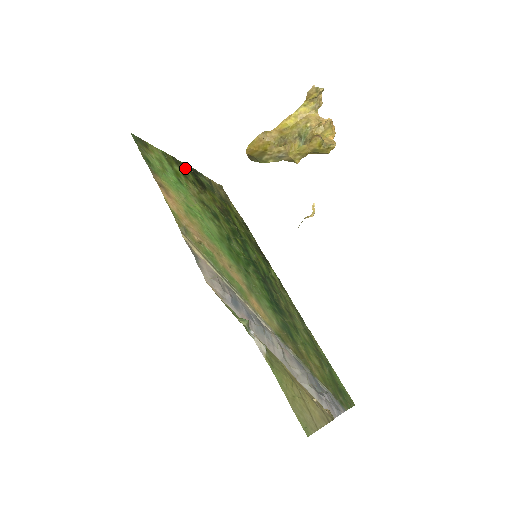
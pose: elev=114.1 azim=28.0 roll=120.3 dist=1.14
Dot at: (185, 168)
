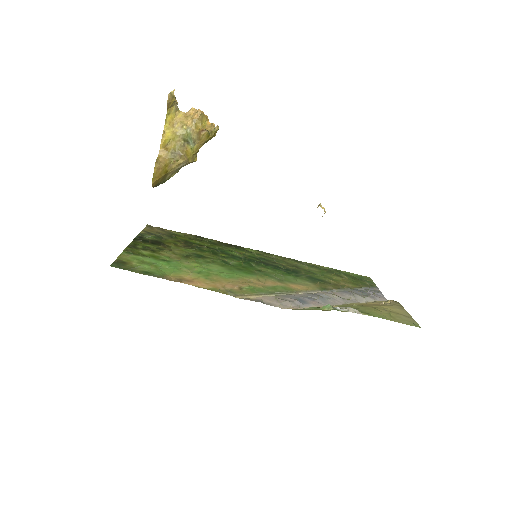
Dot at: (140, 245)
